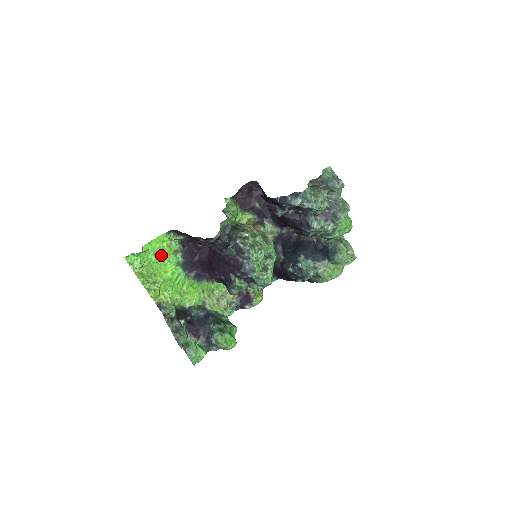
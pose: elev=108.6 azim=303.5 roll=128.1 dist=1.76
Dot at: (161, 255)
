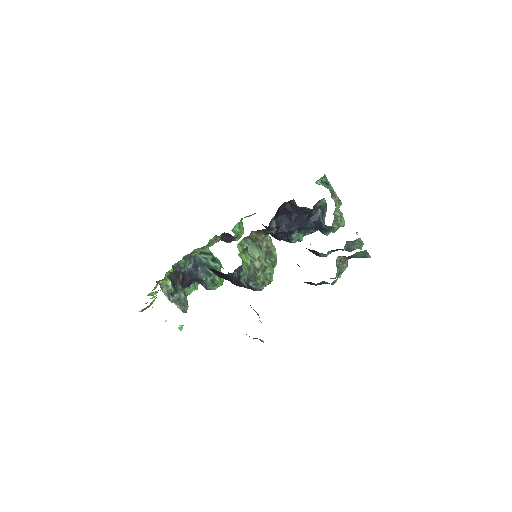
Dot at: occluded
